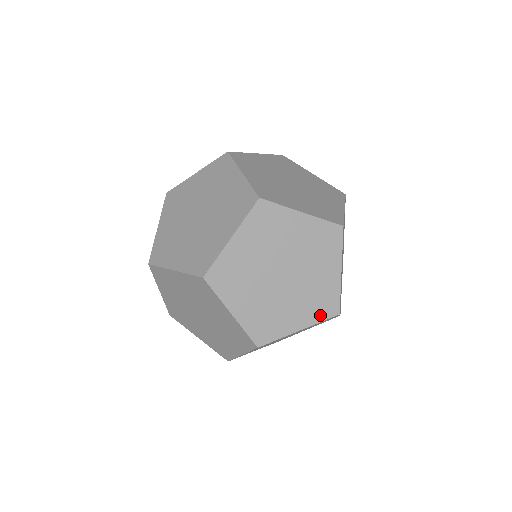
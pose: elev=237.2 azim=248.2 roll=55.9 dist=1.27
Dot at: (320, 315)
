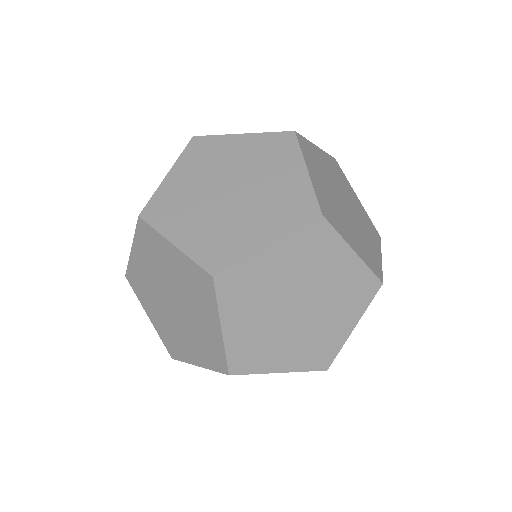
Dot at: (309, 364)
